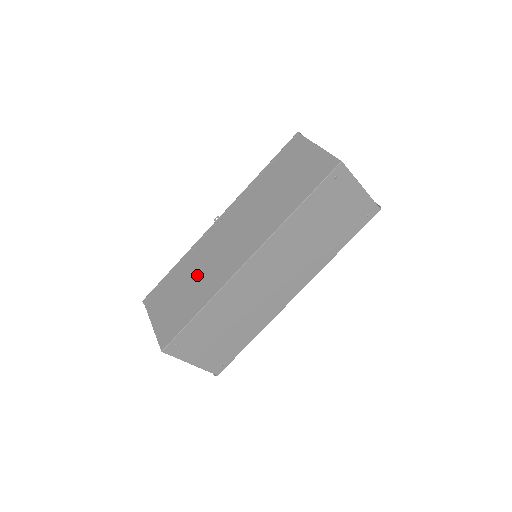
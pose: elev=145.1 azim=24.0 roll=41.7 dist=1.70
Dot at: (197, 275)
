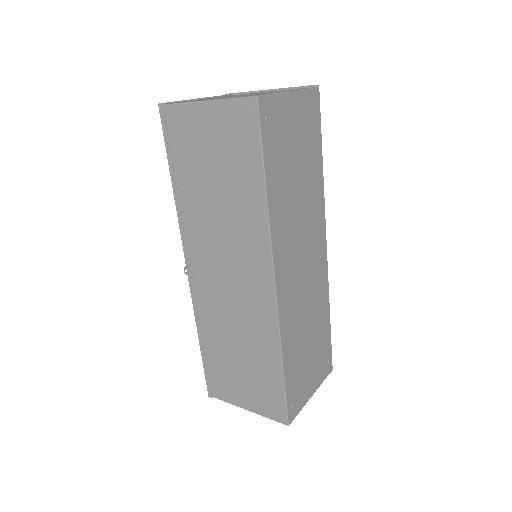
Dot at: (236, 337)
